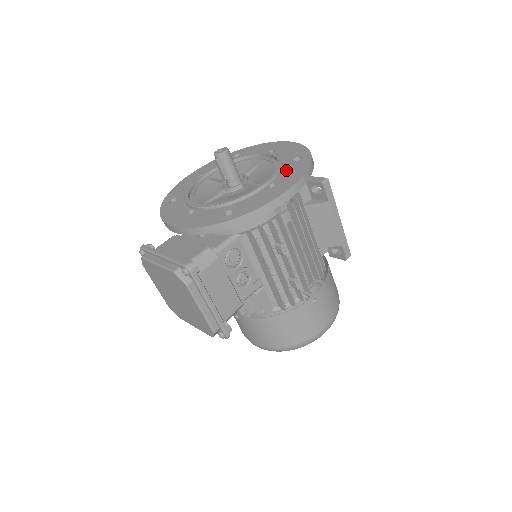
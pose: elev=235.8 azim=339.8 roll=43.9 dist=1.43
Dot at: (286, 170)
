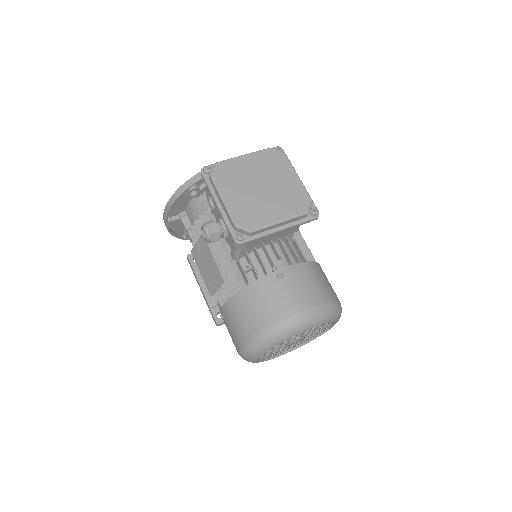
Dot at: occluded
